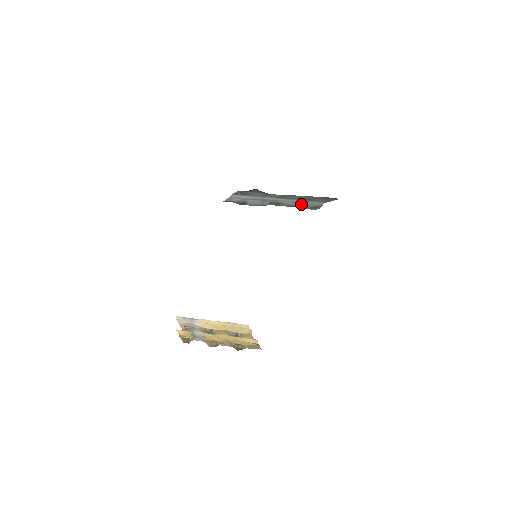
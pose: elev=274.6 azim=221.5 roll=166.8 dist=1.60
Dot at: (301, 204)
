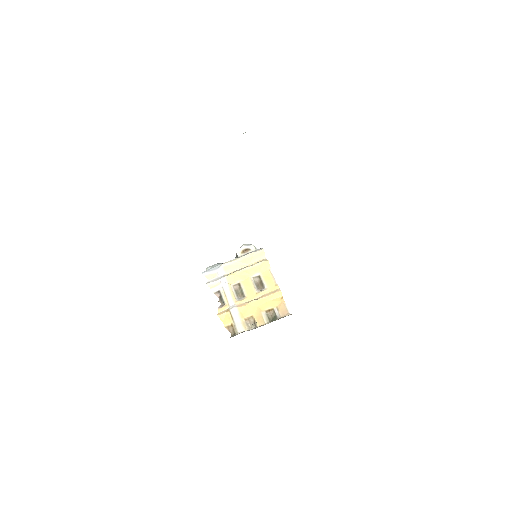
Dot at: occluded
